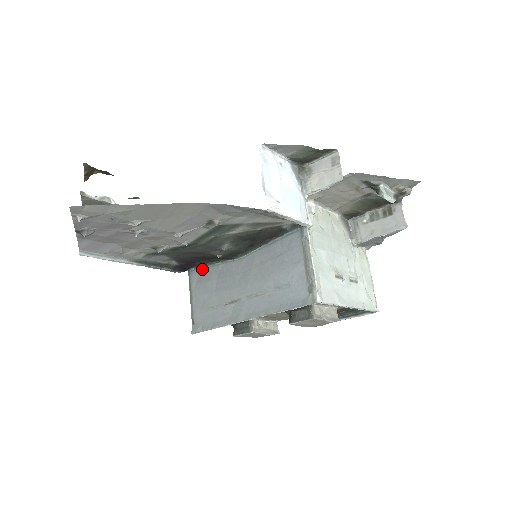
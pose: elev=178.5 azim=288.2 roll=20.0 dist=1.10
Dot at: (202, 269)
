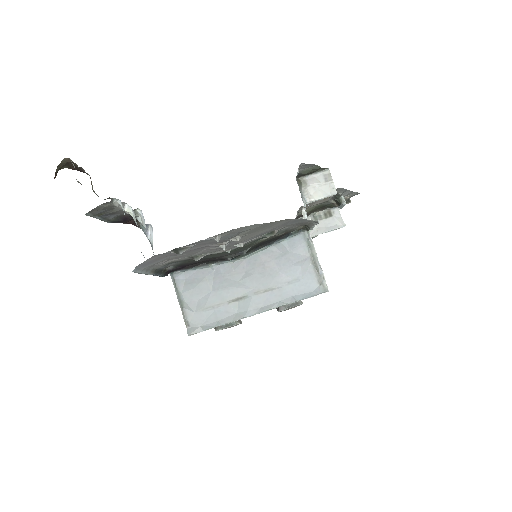
Dot at: (190, 271)
